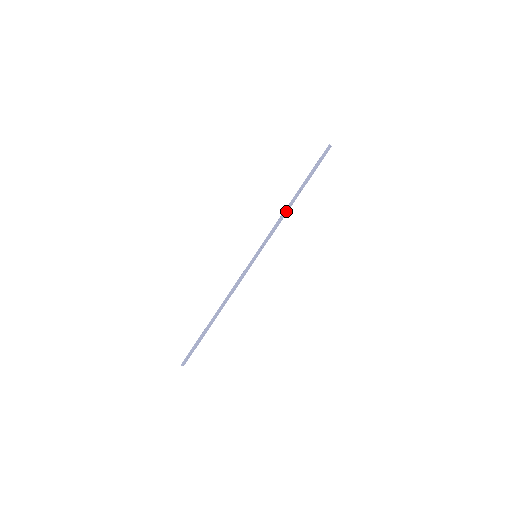
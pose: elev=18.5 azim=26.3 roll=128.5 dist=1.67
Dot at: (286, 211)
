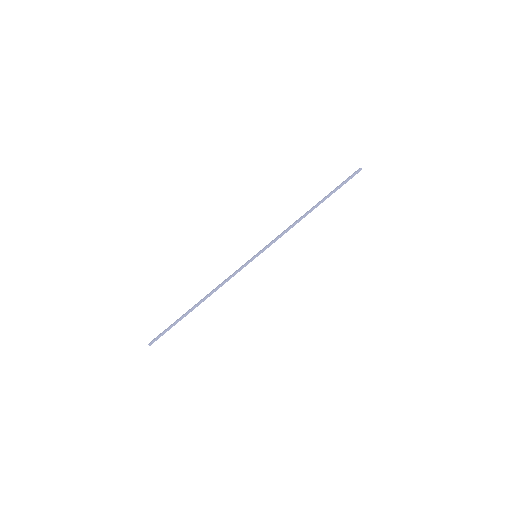
Dot at: (298, 220)
